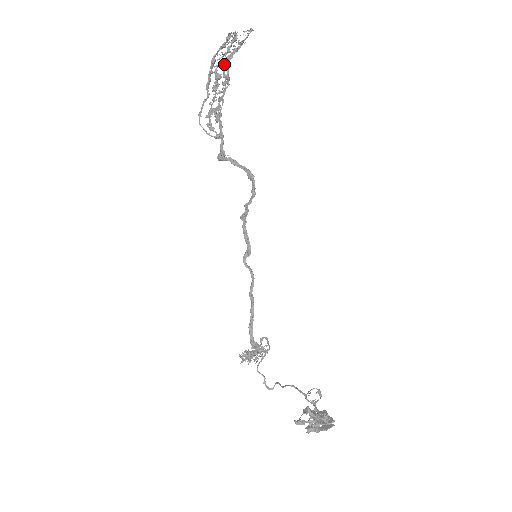
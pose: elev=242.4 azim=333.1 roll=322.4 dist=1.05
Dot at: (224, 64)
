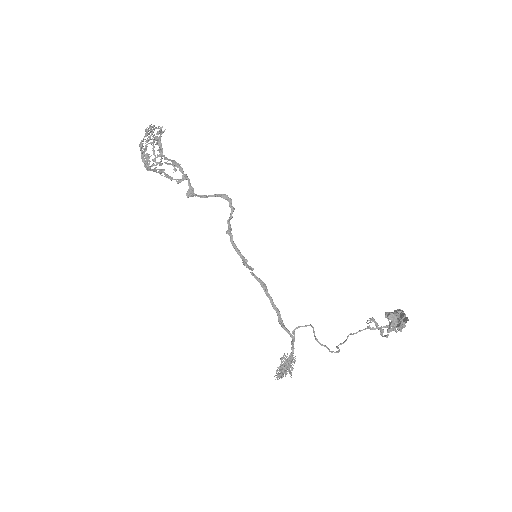
Dot at: (157, 141)
